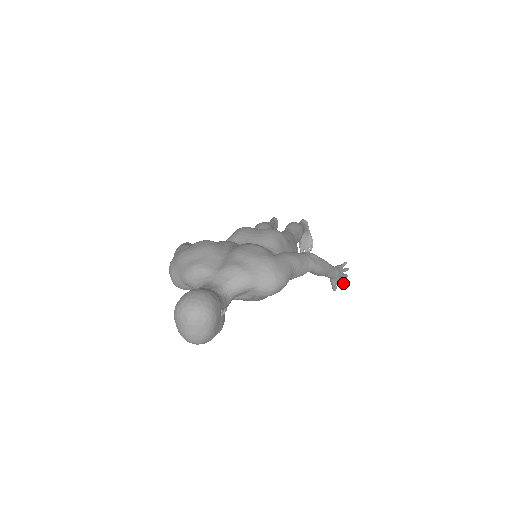
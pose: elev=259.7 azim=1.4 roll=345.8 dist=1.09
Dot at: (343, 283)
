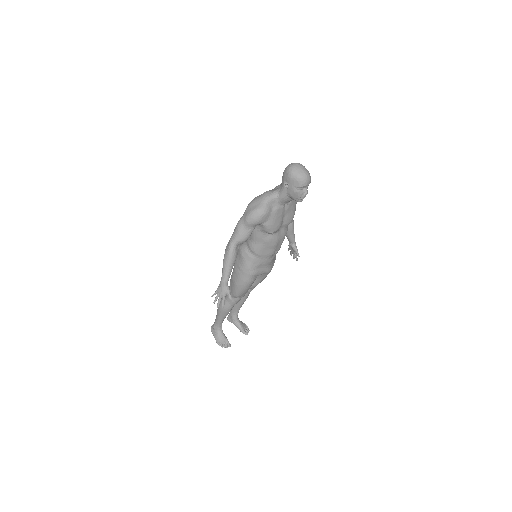
Dot at: (297, 258)
